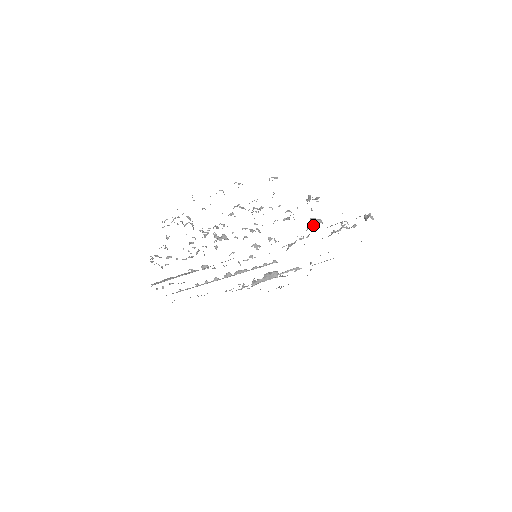
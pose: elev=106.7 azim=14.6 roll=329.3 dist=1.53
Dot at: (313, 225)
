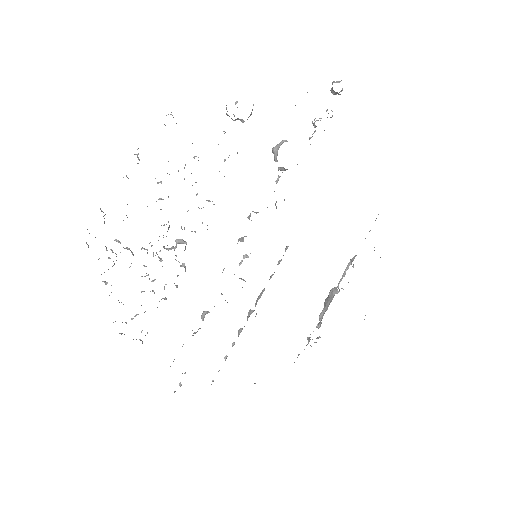
Dot at: (277, 152)
